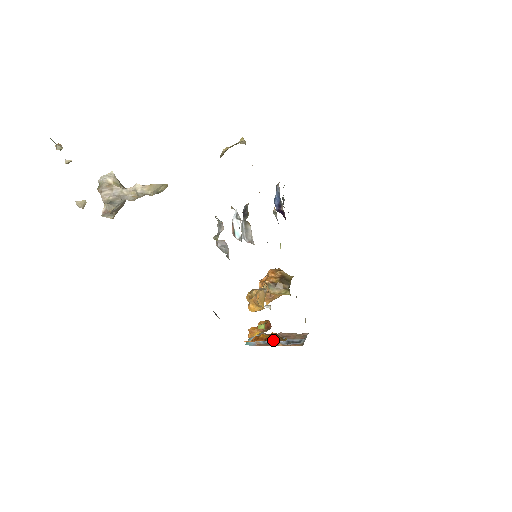
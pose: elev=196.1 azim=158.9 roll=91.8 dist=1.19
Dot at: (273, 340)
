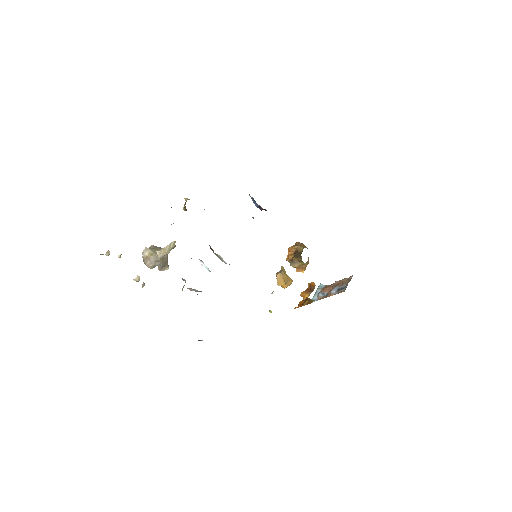
Dot at: occluded
